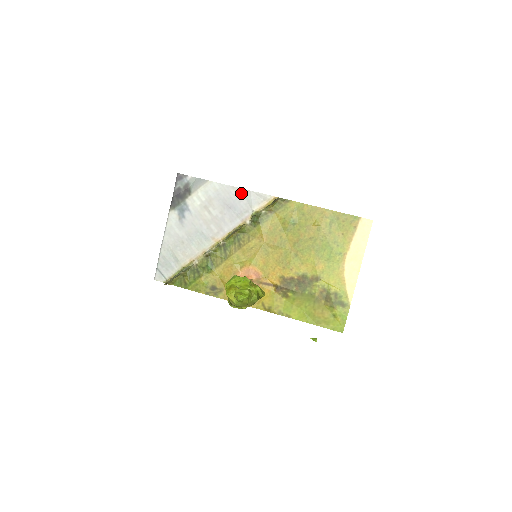
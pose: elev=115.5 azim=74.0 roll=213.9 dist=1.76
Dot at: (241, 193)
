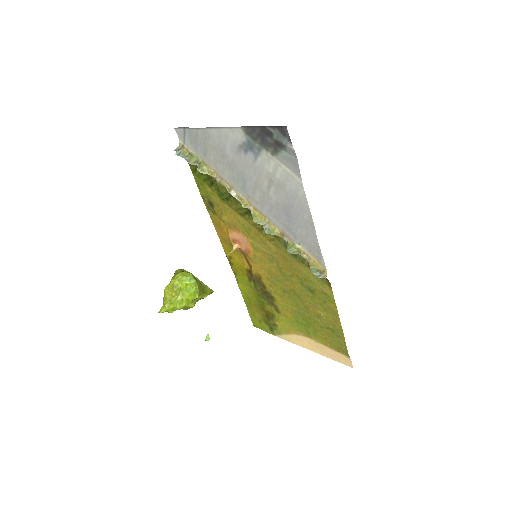
Dot at: (310, 228)
